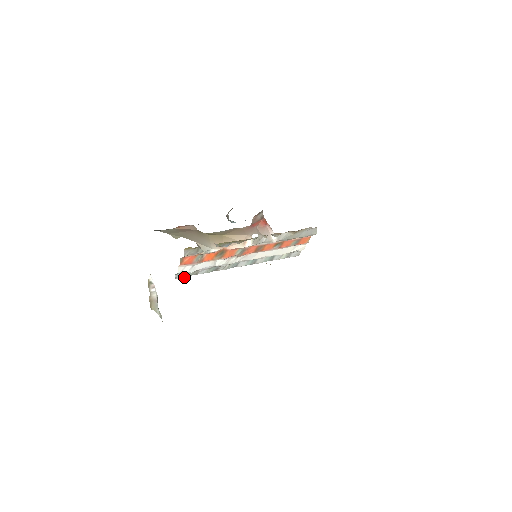
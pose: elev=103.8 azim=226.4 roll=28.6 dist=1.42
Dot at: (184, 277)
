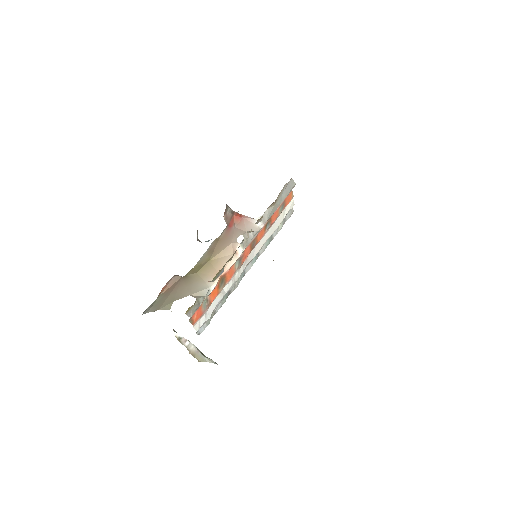
Dot at: occluded
